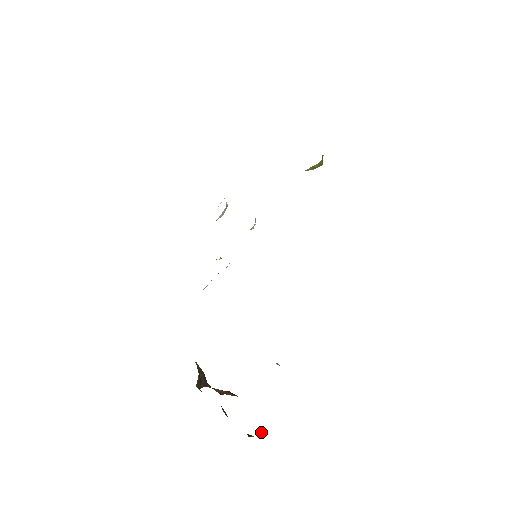
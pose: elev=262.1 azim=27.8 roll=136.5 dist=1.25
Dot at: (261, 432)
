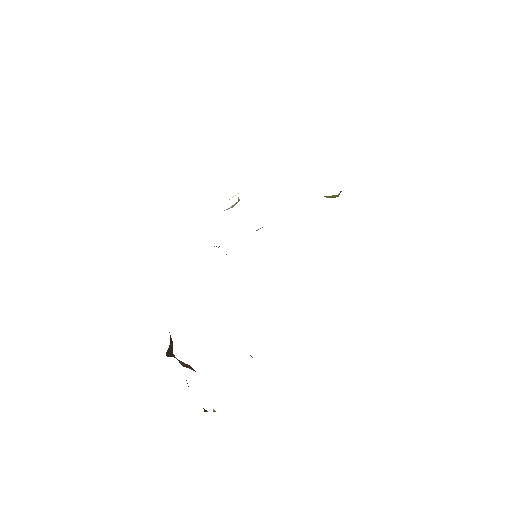
Dot at: (213, 409)
